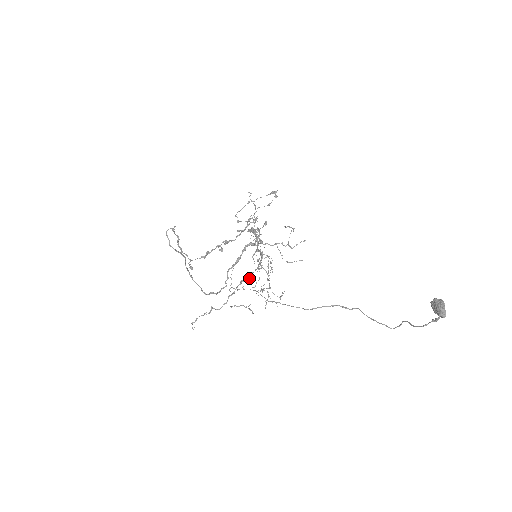
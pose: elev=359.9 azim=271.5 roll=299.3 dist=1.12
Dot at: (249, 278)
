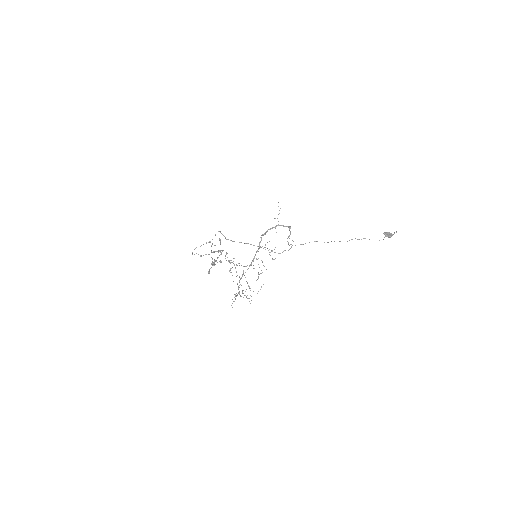
Dot at: occluded
